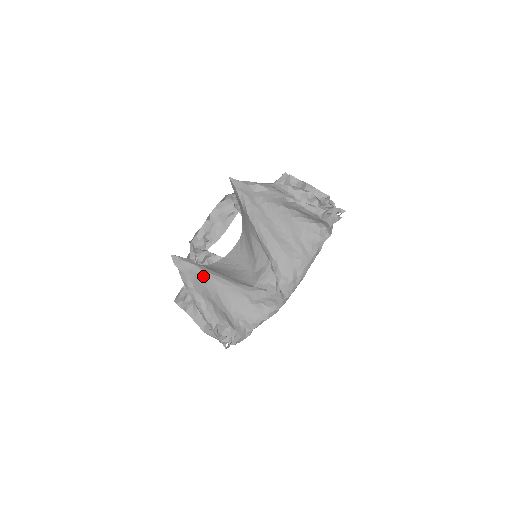
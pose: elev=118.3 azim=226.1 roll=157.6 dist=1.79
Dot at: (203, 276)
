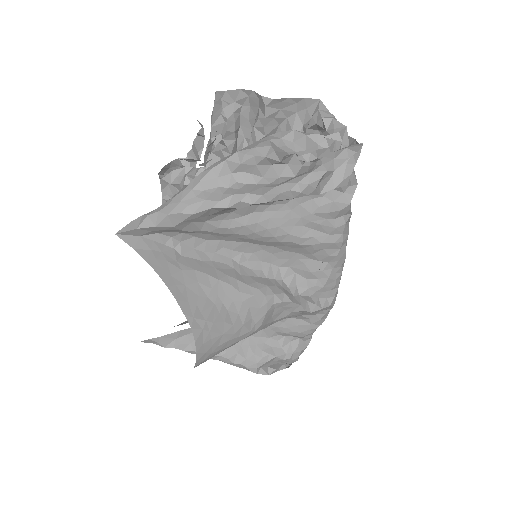
Dot at: occluded
